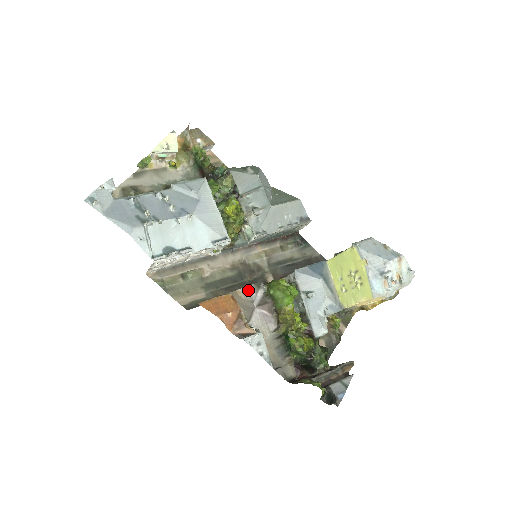
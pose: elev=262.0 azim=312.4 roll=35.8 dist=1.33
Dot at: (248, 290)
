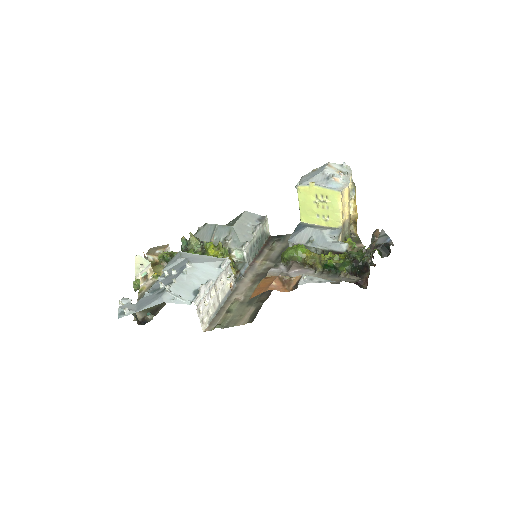
Dot at: (272, 271)
